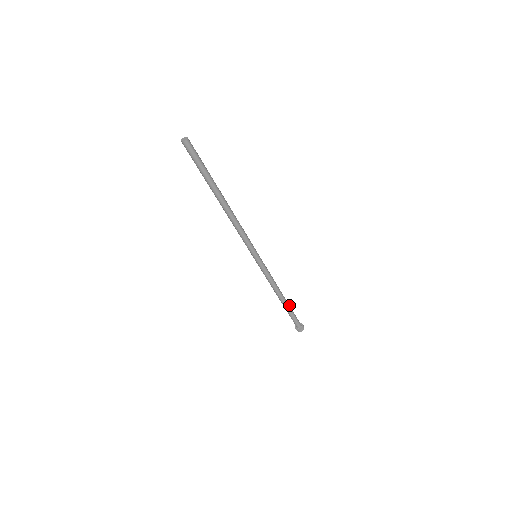
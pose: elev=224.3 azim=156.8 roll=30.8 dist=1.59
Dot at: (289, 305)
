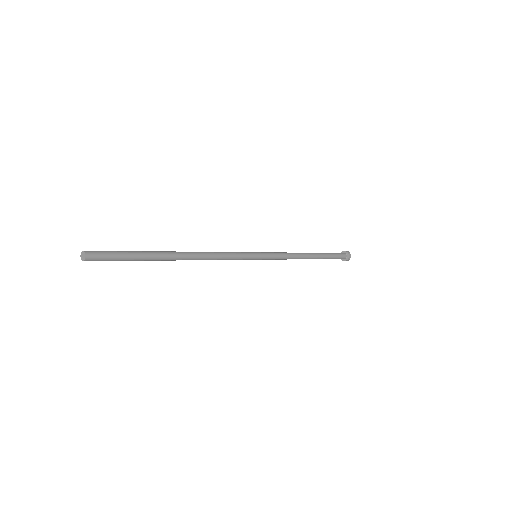
Dot at: (323, 255)
